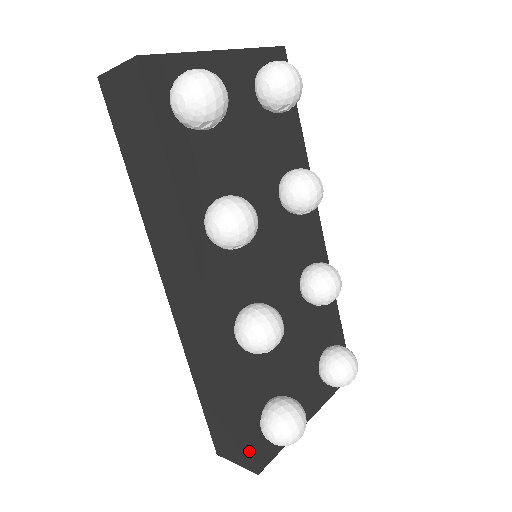
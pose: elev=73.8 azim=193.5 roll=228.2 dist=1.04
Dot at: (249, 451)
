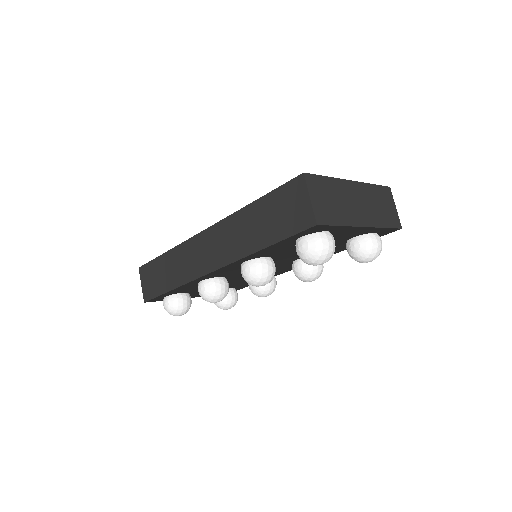
Dot at: (152, 297)
